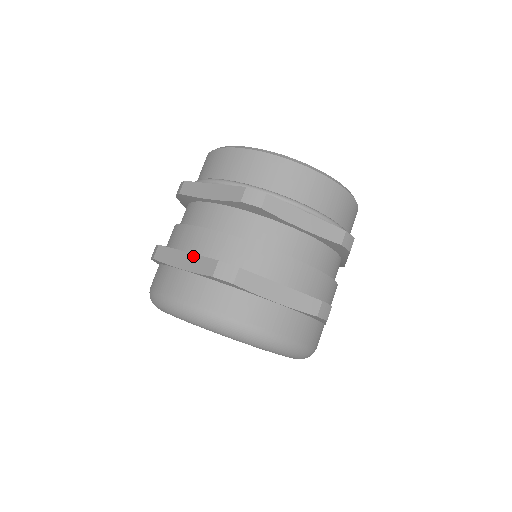
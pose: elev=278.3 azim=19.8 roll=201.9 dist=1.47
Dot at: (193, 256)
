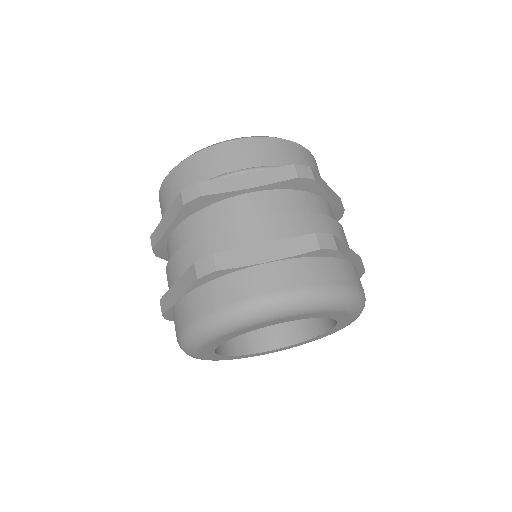
Dot at: (180, 280)
